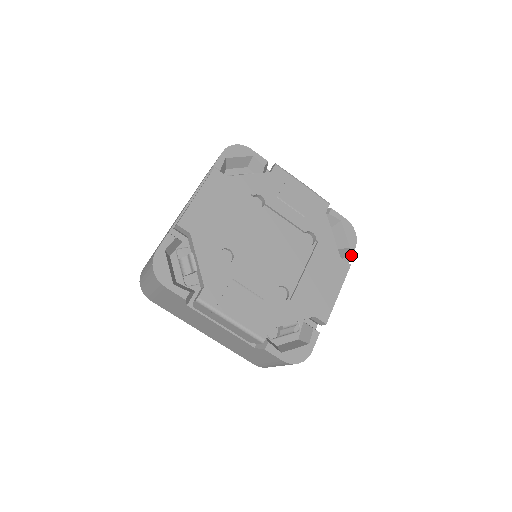
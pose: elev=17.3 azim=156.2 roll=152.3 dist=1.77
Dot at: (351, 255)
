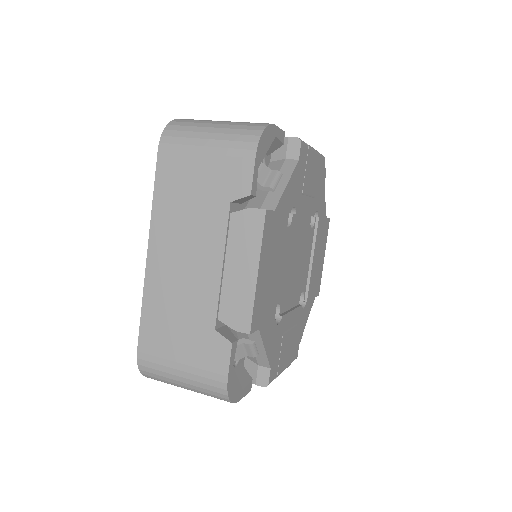
Dot at: occluded
